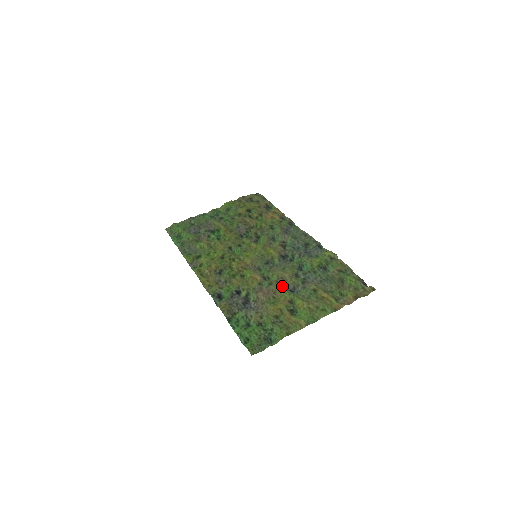
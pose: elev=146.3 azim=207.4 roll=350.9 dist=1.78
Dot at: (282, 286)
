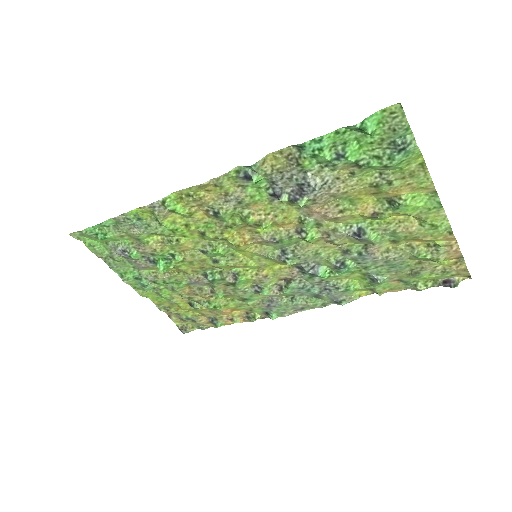
Dot at: (337, 233)
